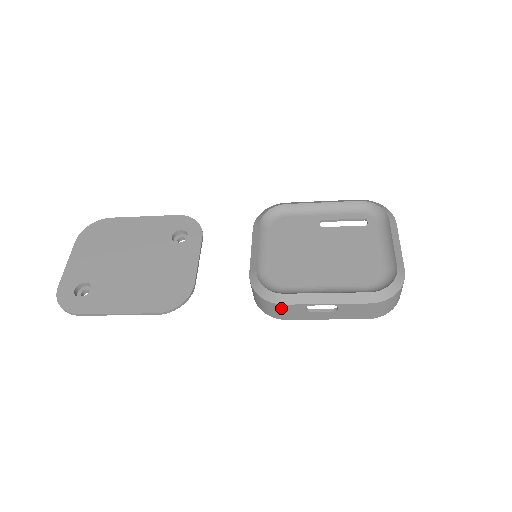
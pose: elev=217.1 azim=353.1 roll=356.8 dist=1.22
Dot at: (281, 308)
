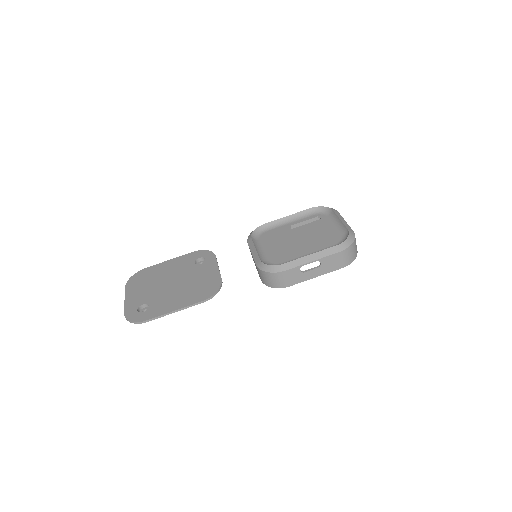
Dot at: (284, 275)
